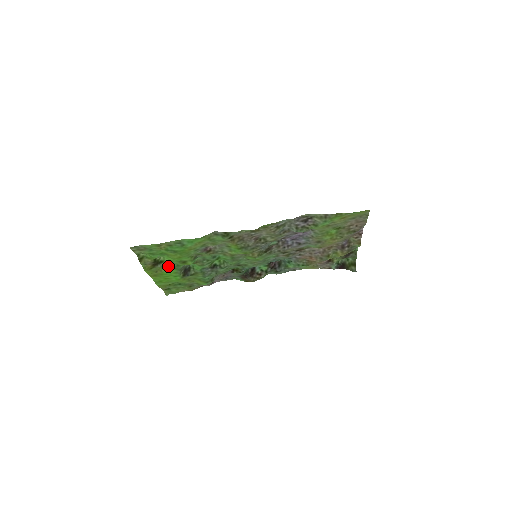
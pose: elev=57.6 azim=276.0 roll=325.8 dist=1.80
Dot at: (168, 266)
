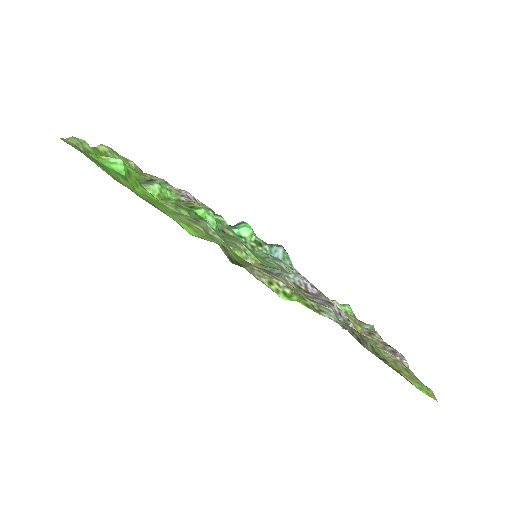
Dot at: occluded
